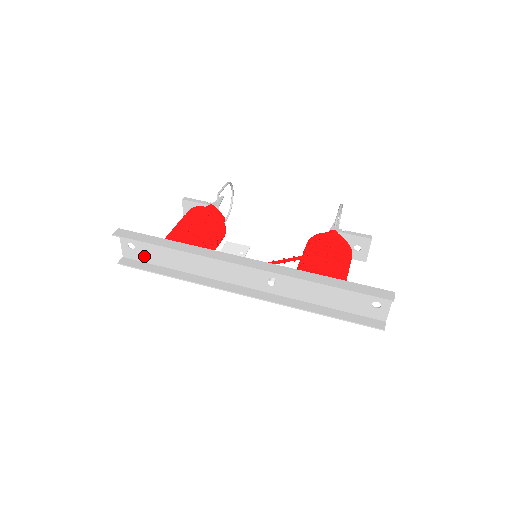
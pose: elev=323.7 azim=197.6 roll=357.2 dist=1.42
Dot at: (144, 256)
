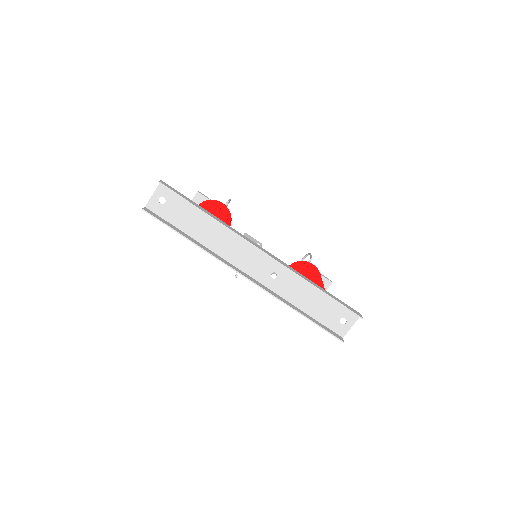
Dot at: (168, 214)
